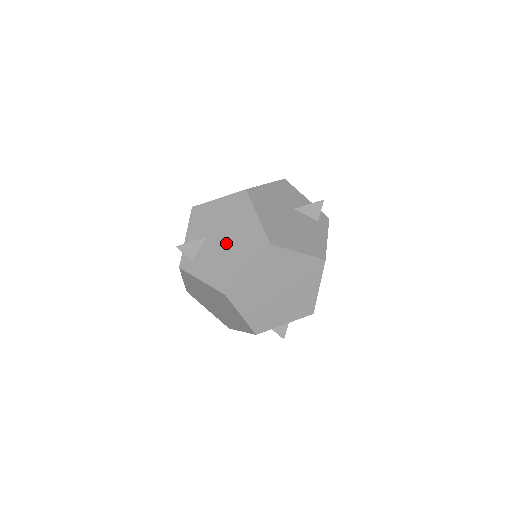
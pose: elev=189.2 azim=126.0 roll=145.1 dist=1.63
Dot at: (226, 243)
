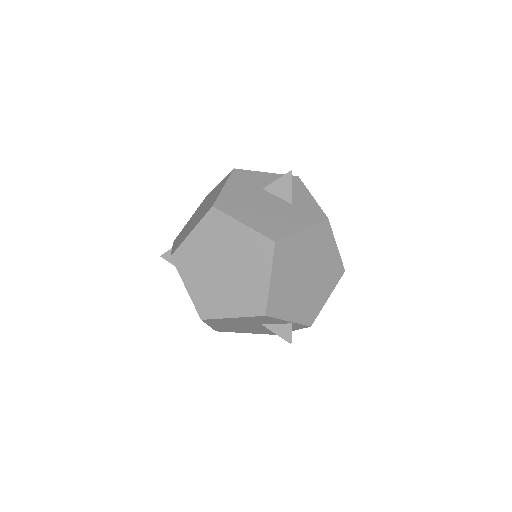
Dot at: occluded
